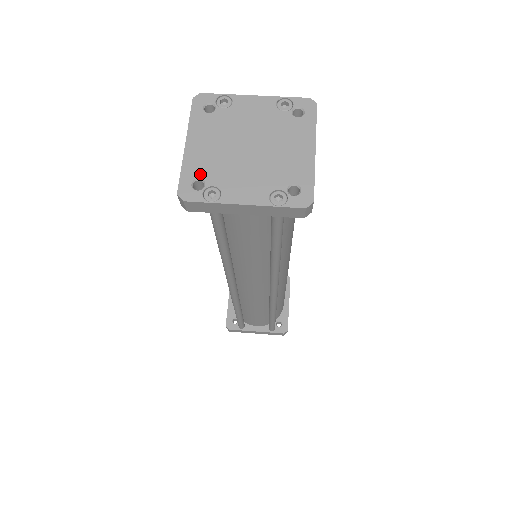
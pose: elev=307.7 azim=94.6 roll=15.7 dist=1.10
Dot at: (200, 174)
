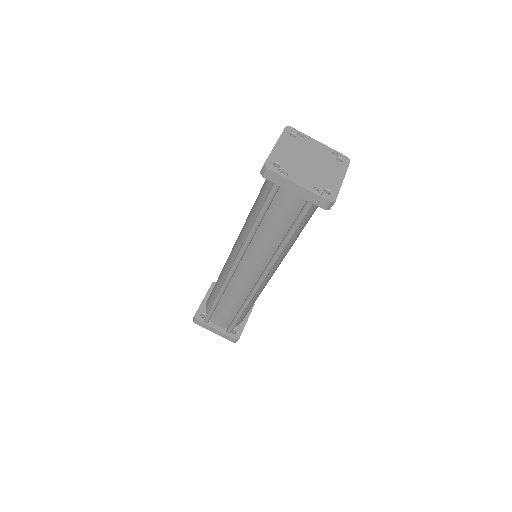
Dot at: (279, 161)
